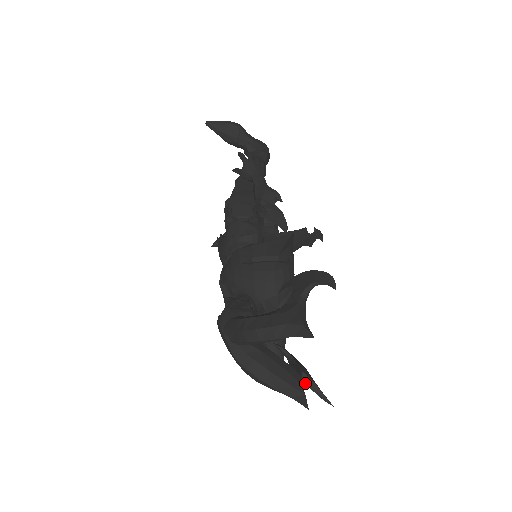
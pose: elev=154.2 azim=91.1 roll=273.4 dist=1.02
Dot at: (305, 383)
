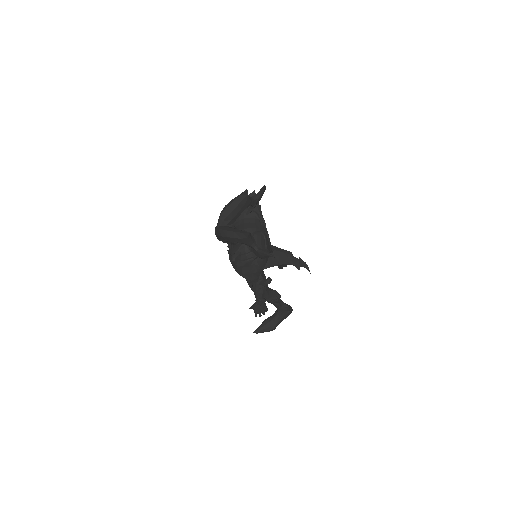
Dot at: (260, 252)
